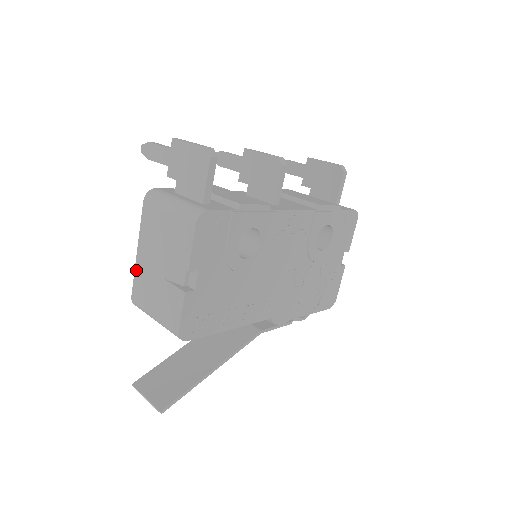
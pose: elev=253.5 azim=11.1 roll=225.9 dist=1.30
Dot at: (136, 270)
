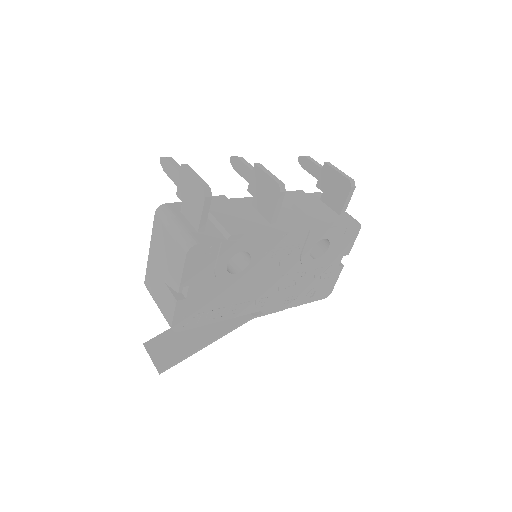
Dot at: (148, 264)
